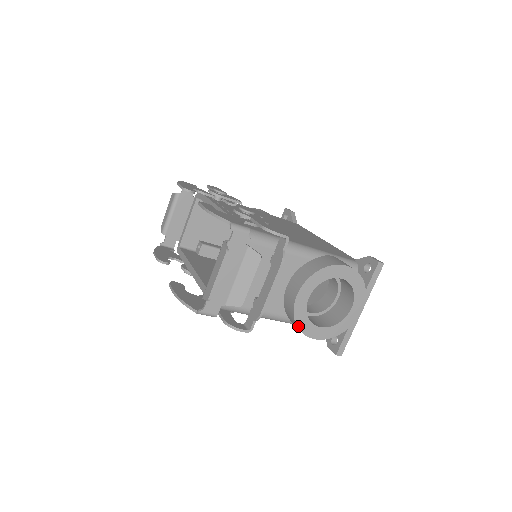
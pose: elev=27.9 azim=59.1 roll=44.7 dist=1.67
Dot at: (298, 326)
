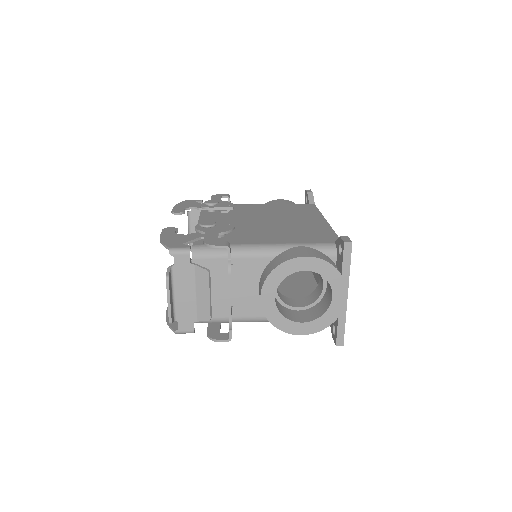
Dot at: (276, 326)
